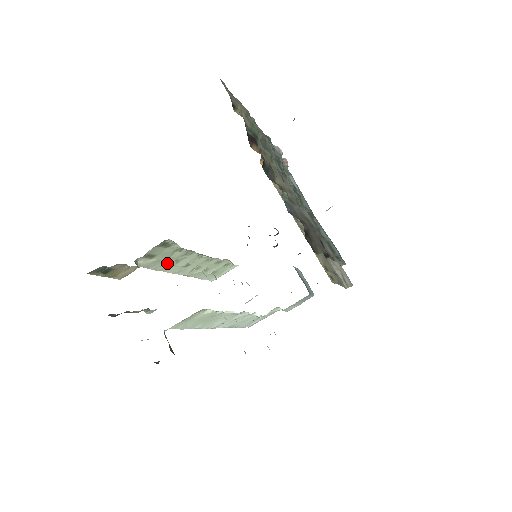
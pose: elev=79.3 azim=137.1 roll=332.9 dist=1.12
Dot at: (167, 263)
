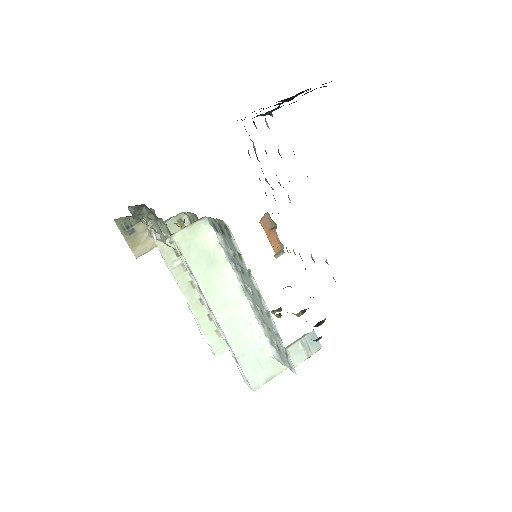
Dot at: (179, 261)
